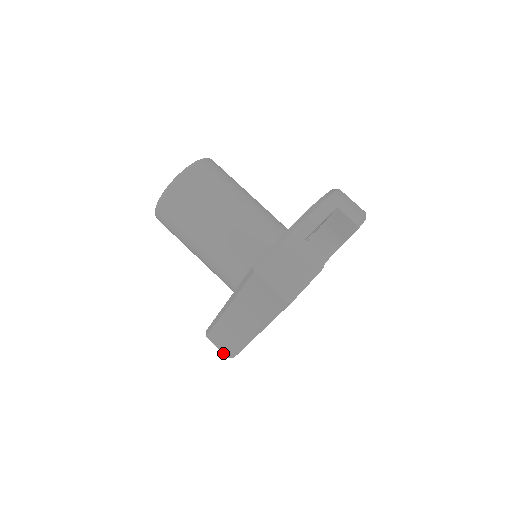
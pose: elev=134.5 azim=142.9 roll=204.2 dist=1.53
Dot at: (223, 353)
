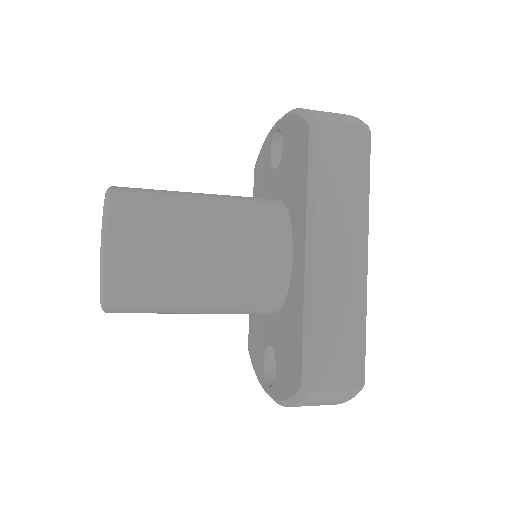
Dot at: (350, 389)
